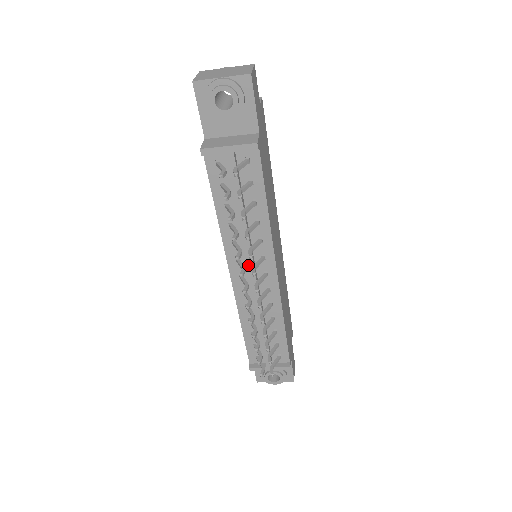
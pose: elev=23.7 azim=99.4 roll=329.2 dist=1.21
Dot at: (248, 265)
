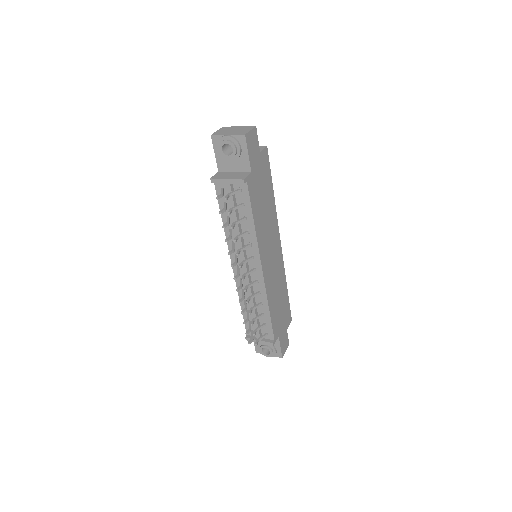
Dot at: (242, 260)
